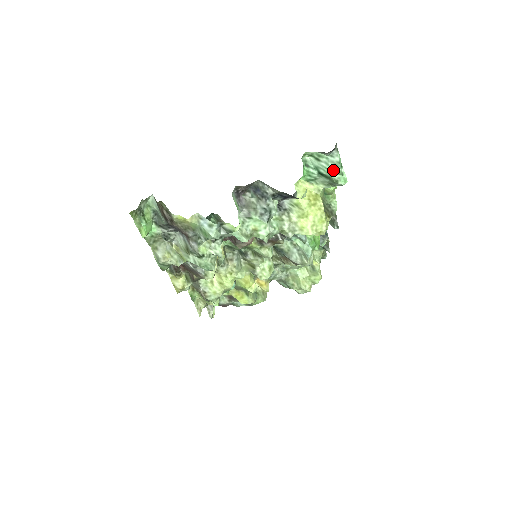
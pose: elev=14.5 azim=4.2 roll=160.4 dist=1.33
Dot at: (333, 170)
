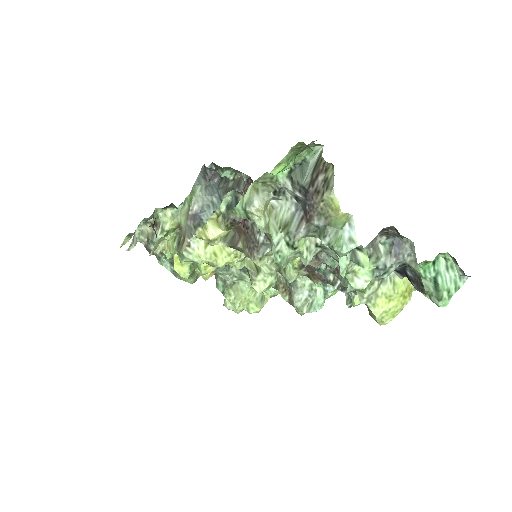
Dot at: (450, 289)
